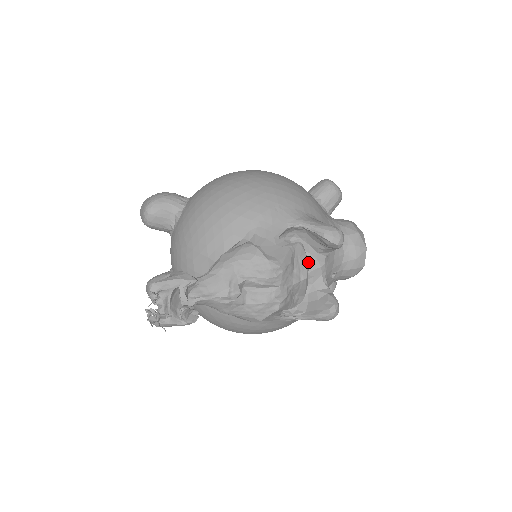
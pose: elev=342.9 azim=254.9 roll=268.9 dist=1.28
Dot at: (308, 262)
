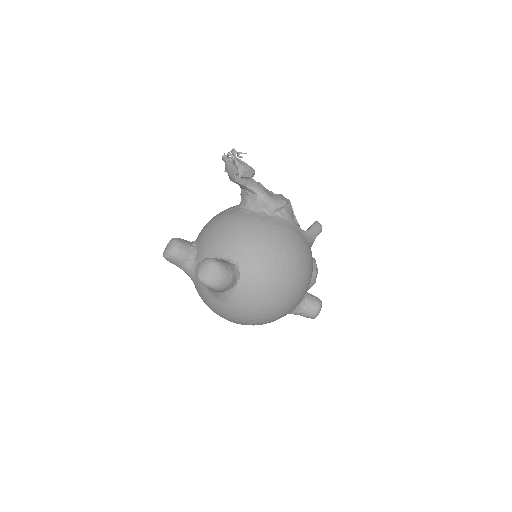
Dot at: occluded
